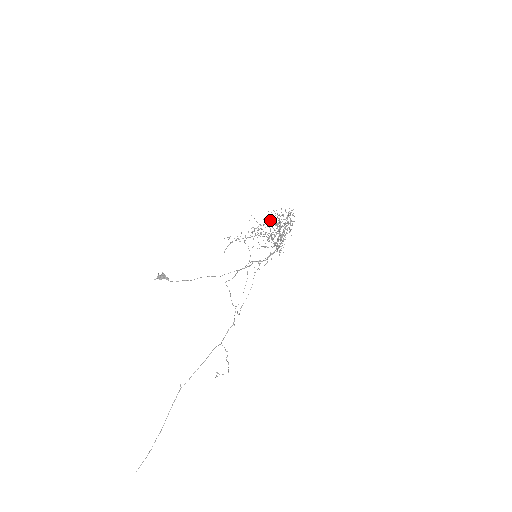
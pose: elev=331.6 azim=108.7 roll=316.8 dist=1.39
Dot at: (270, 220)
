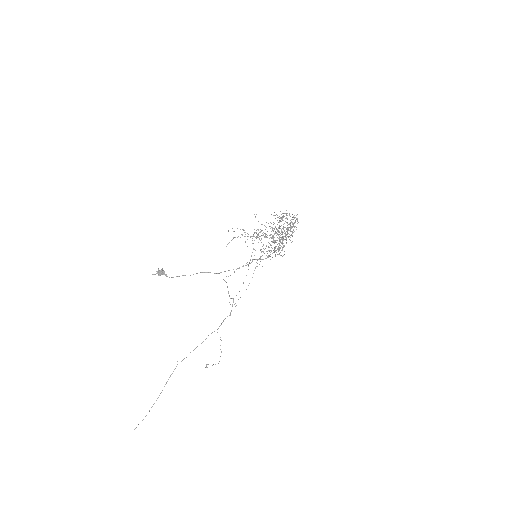
Dot at: occluded
